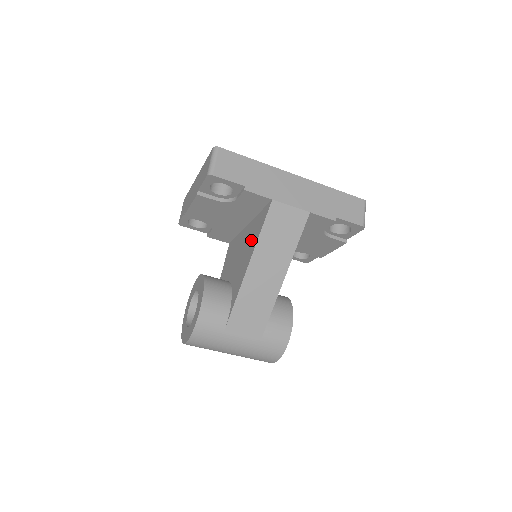
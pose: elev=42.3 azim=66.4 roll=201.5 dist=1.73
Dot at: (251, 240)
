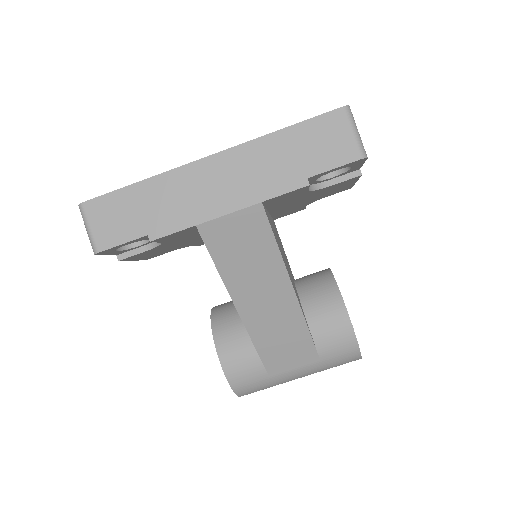
Dot at: occluded
